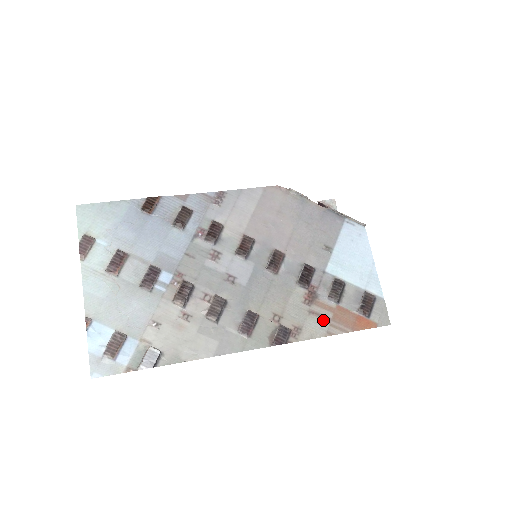
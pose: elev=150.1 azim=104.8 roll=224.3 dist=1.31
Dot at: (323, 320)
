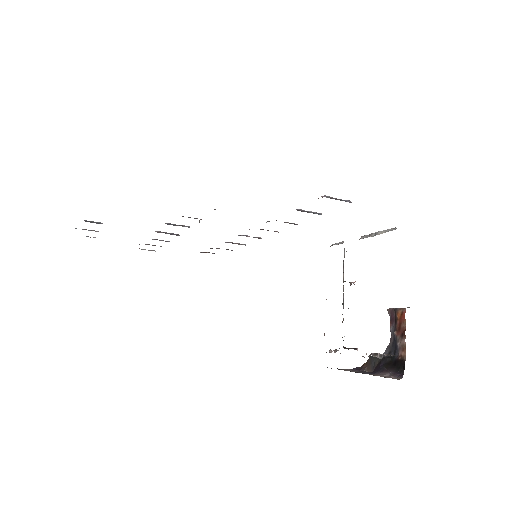
Dot at: occluded
